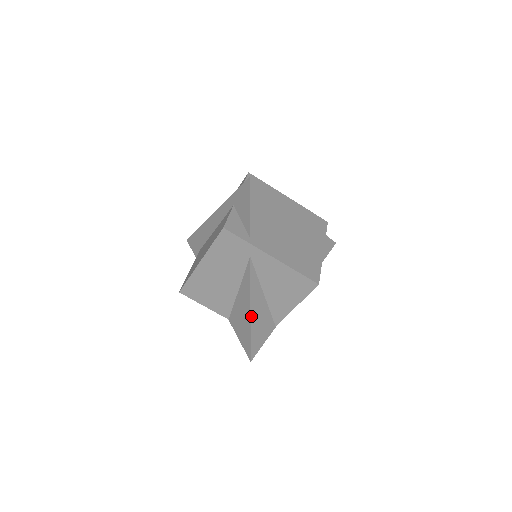
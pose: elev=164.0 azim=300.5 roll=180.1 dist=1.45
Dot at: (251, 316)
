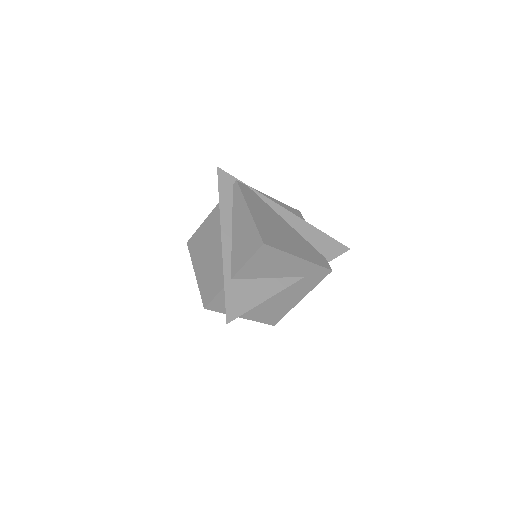
Dot at: occluded
